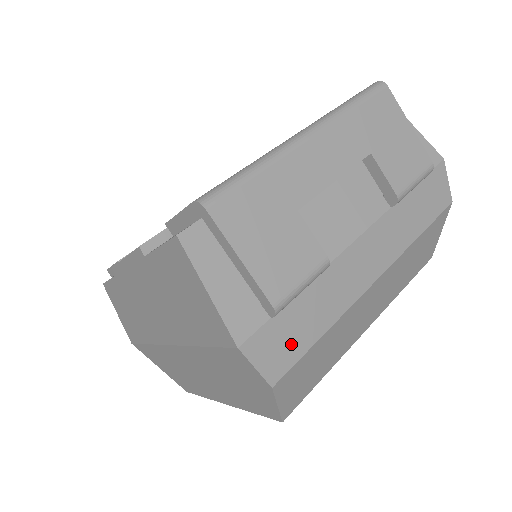
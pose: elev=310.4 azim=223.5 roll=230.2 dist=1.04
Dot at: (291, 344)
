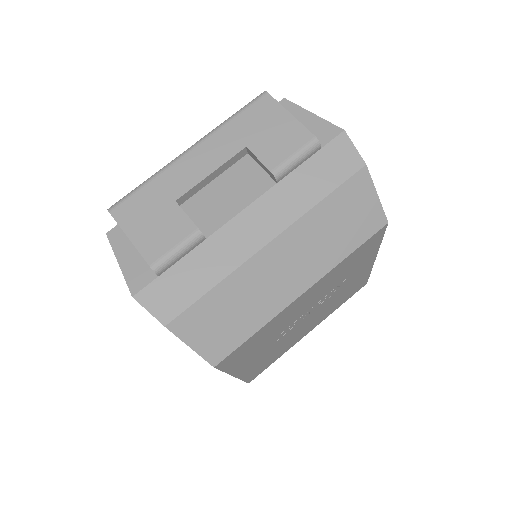
Dot at: (179, 295)
